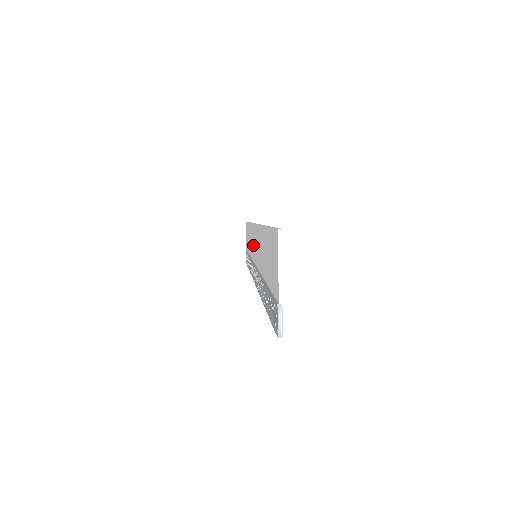
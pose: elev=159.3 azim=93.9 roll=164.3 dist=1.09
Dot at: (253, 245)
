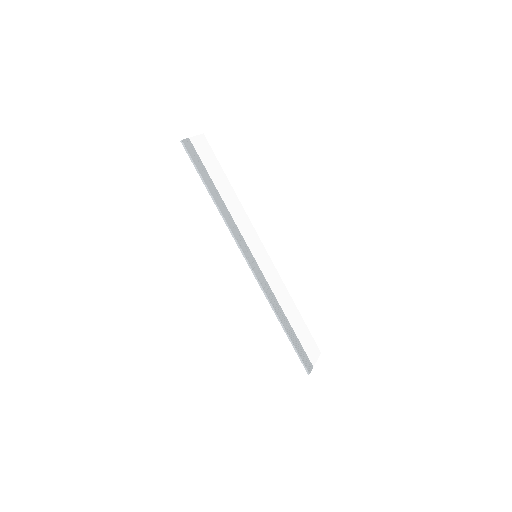
Dot at: (266, 268)
